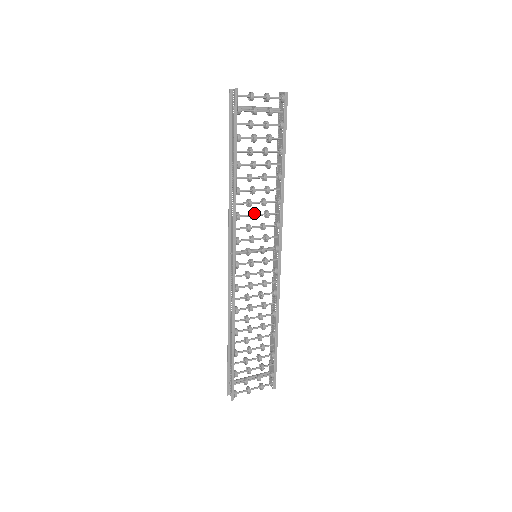
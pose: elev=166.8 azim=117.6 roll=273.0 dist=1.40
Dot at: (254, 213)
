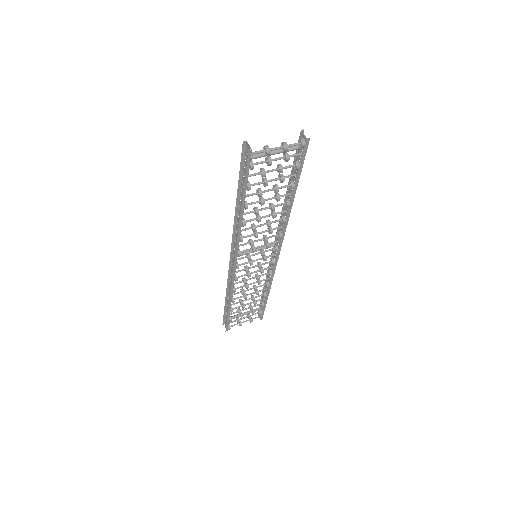
Dot at: occluded
